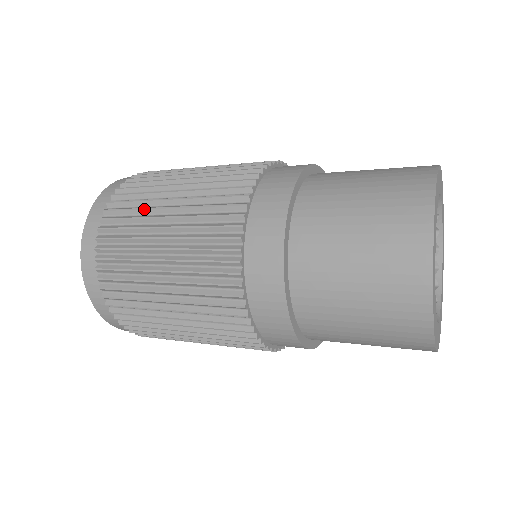
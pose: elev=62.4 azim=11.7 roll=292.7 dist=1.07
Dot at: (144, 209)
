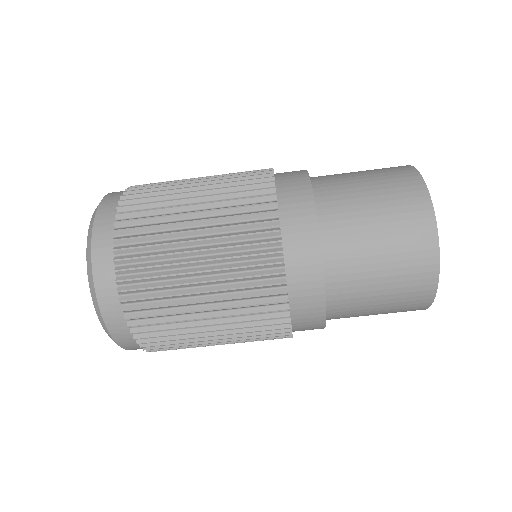
Dot at: (167, 201)
